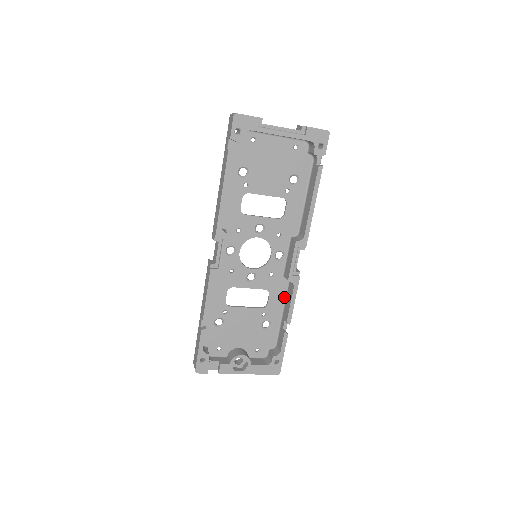
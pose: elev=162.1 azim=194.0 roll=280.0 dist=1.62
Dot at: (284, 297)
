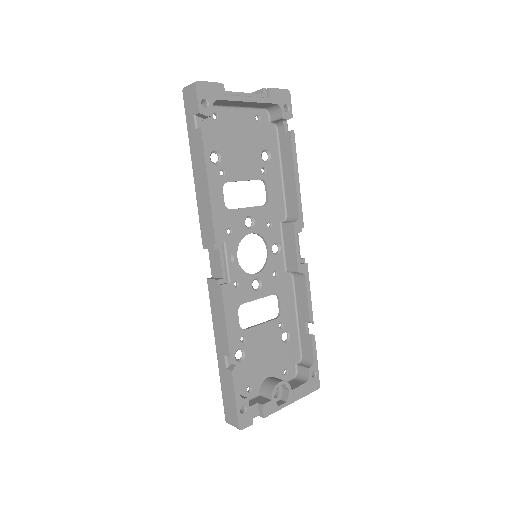
Dot at: (293, 296)
